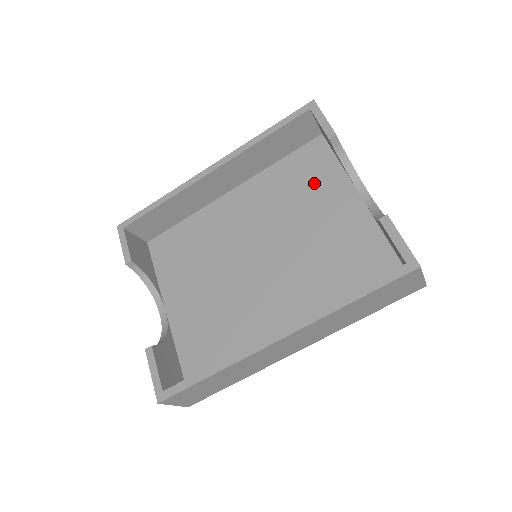
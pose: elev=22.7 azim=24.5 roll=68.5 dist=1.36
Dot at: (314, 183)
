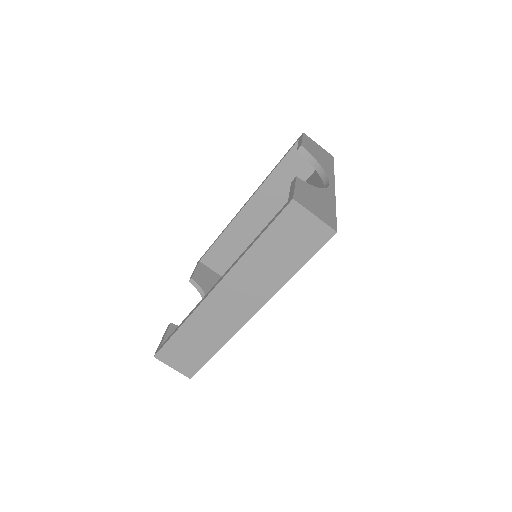
Dot at: occluded
